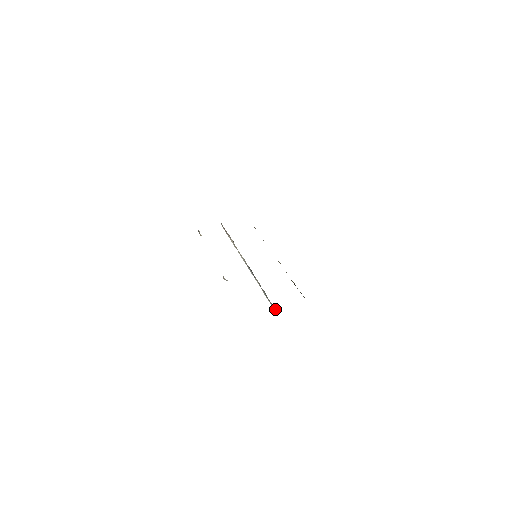
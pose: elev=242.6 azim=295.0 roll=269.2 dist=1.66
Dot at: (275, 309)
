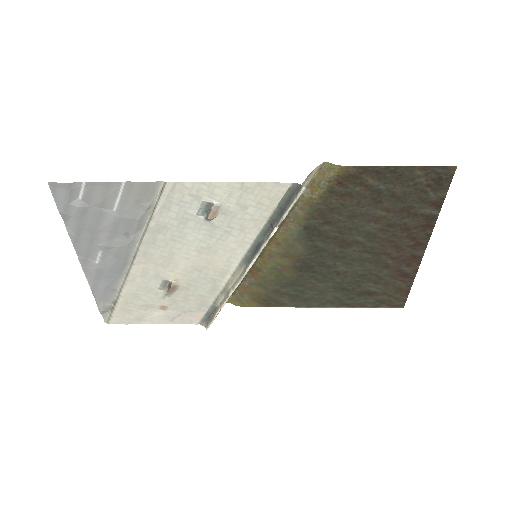
Dot at: (299, 186)
